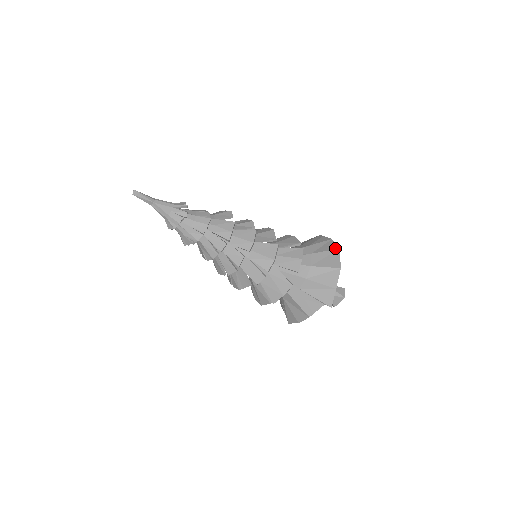
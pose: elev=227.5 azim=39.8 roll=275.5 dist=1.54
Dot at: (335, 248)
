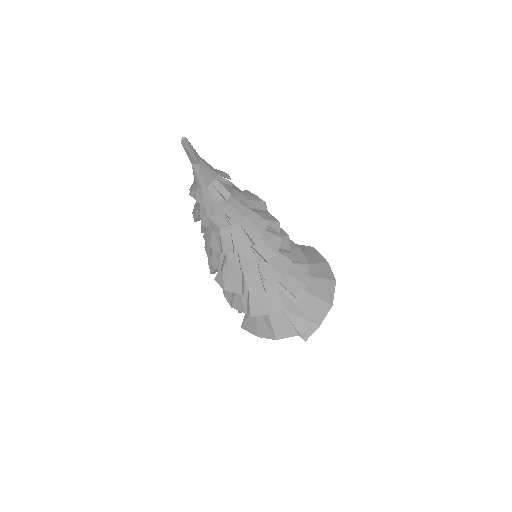
Dot at: (332, 278)
